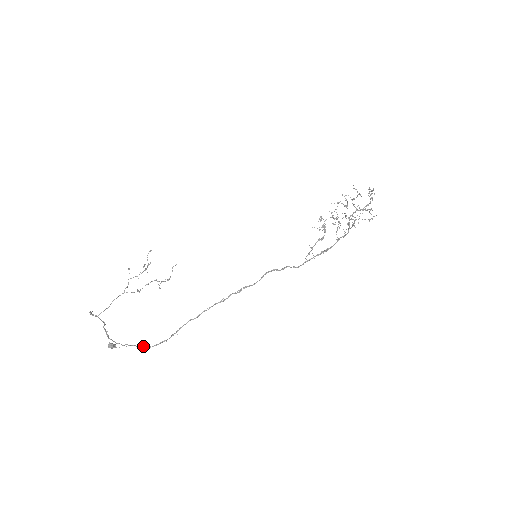
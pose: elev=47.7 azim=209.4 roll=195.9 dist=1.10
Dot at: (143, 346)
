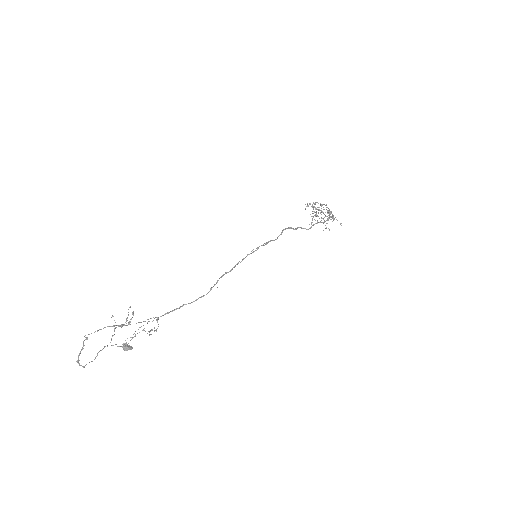
Dot at: (180, 306)
